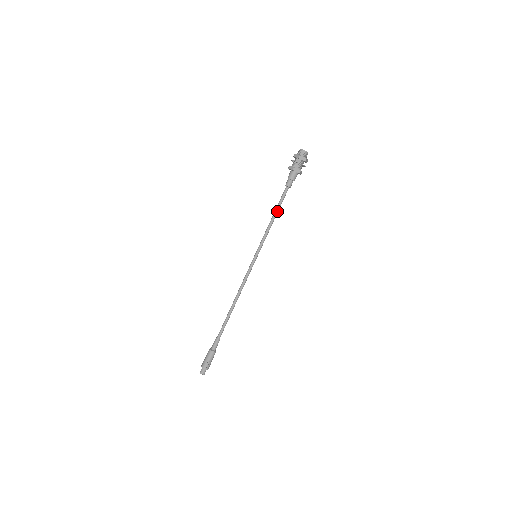
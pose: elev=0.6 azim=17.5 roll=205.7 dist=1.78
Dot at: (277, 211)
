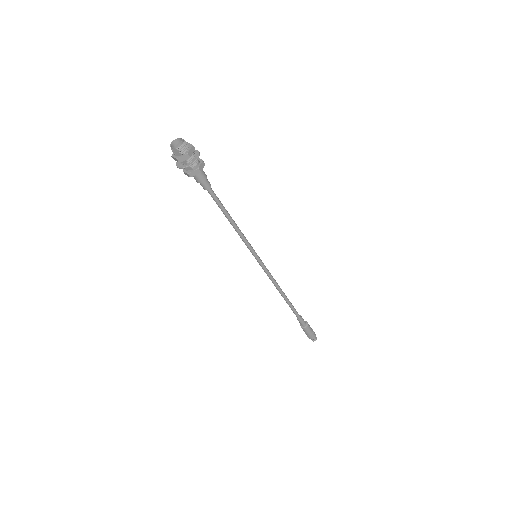
Dot at: (226, 214)
